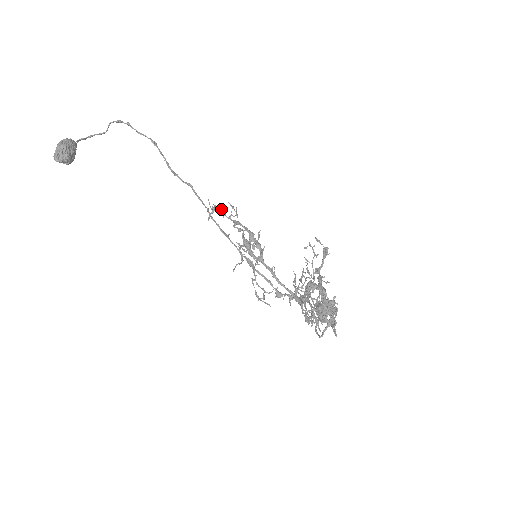
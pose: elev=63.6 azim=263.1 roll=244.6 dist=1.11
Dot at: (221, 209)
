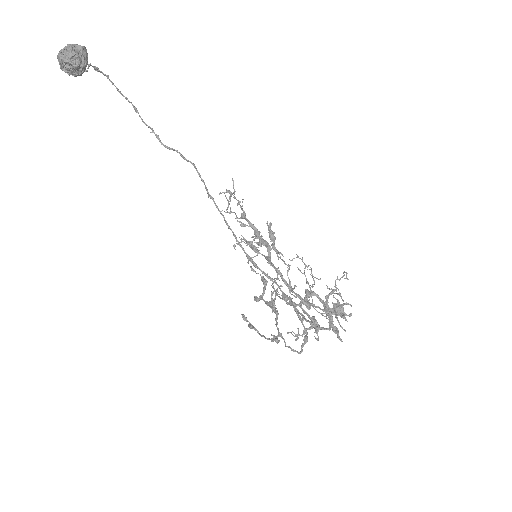
Dot at: occluded
